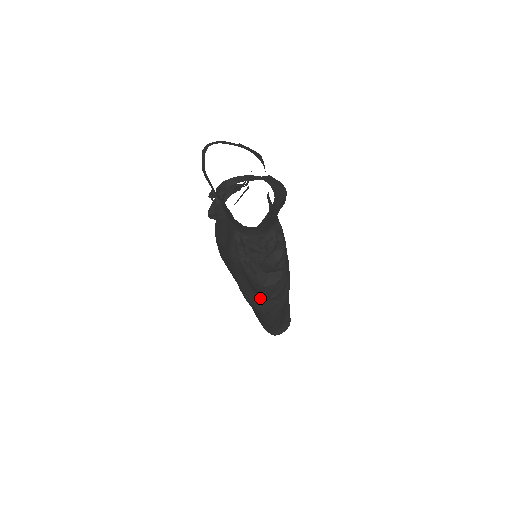
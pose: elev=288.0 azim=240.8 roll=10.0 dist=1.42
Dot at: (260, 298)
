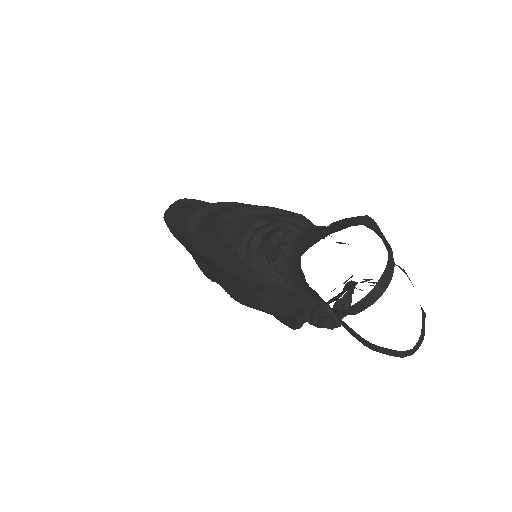
Dot at: occluded
